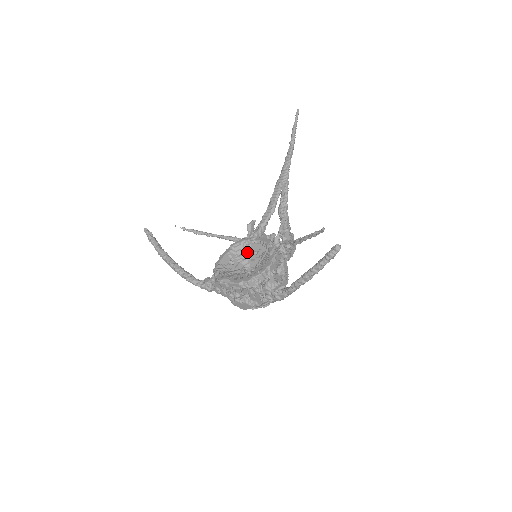
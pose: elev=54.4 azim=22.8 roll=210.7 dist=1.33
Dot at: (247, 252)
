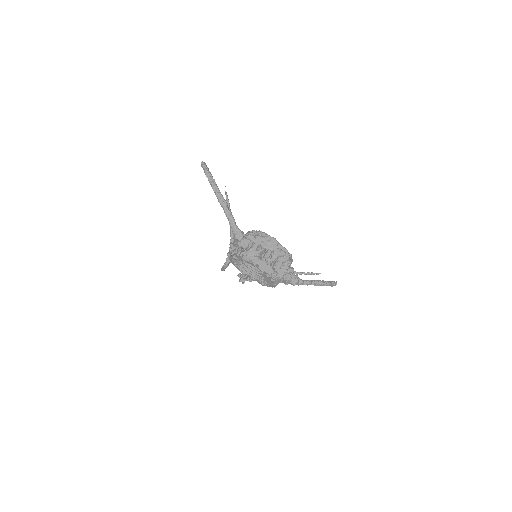
Dot at: occluded
